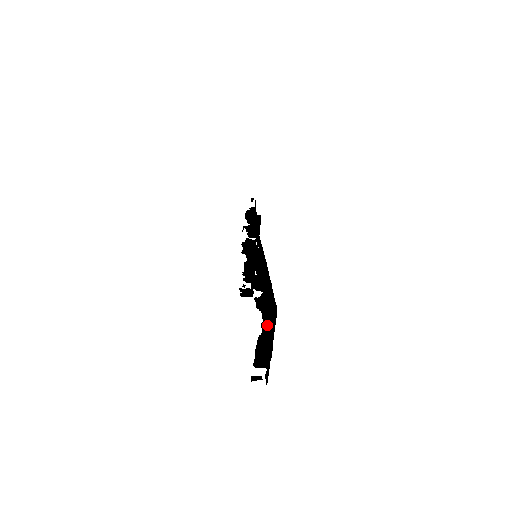
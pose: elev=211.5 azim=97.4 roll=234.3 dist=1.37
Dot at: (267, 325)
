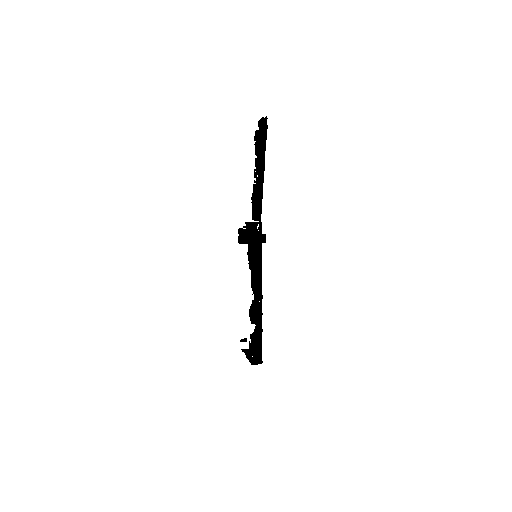
Dot at: occluded
